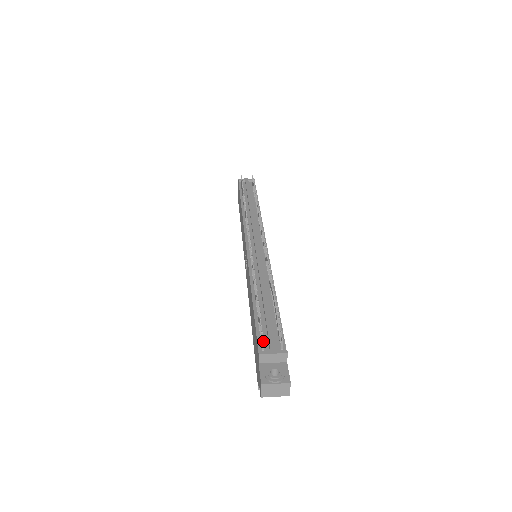
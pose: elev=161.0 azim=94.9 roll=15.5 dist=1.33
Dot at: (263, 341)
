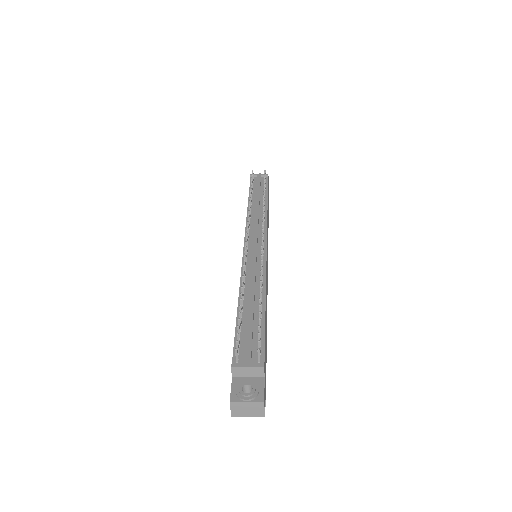
Dot at: (236, 352)
